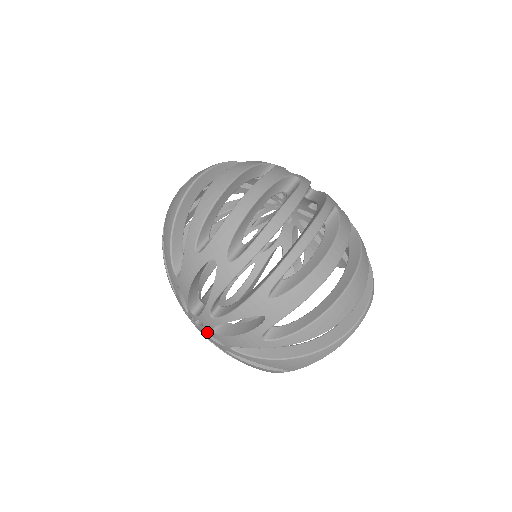
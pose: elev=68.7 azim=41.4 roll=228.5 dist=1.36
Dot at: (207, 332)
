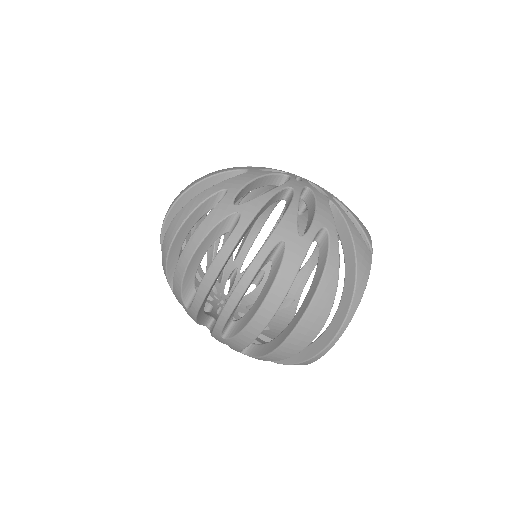
Dot at: occluded
